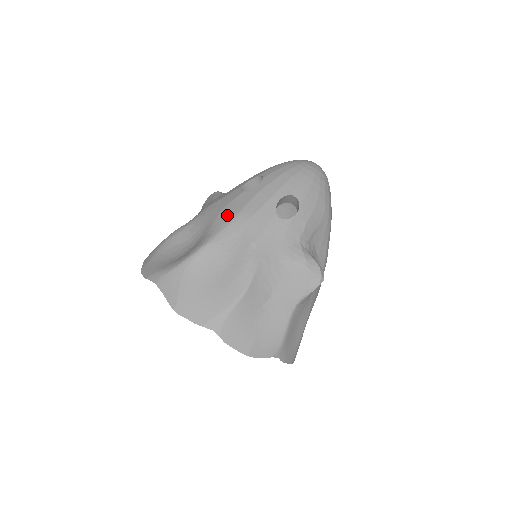
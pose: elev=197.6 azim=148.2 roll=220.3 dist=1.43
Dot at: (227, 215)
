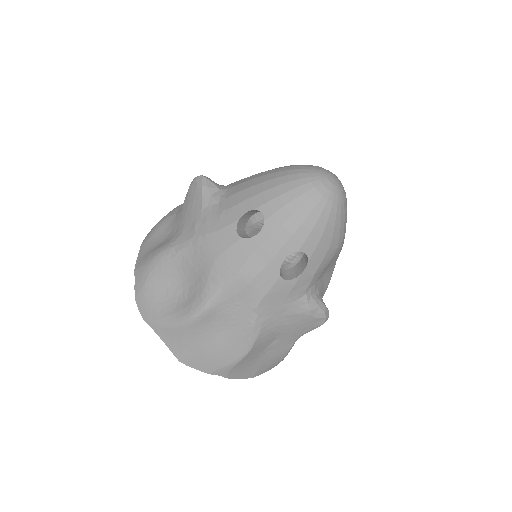
Dot at: (223, 272)
